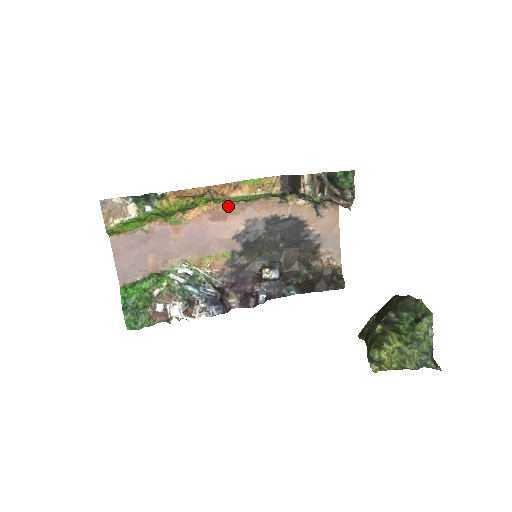
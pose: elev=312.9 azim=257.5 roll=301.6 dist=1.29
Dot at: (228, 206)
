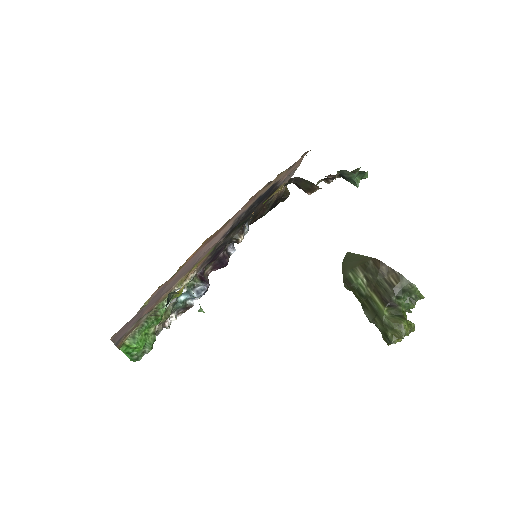
Dot at: (223, 225)
